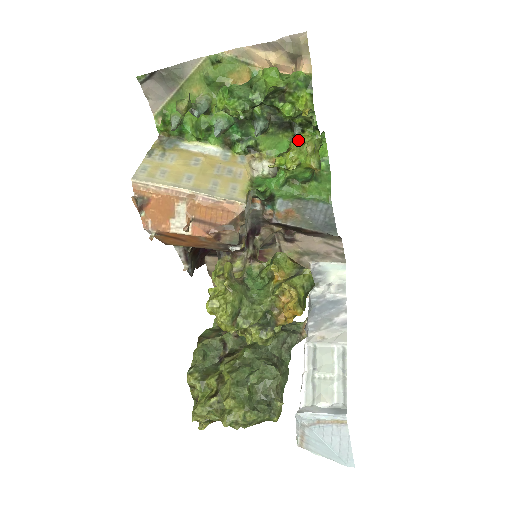
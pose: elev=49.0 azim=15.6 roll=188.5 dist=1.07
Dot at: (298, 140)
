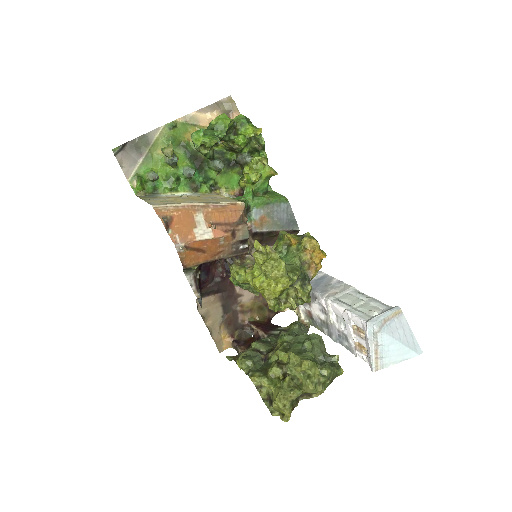
Dot at: (253, 160)
